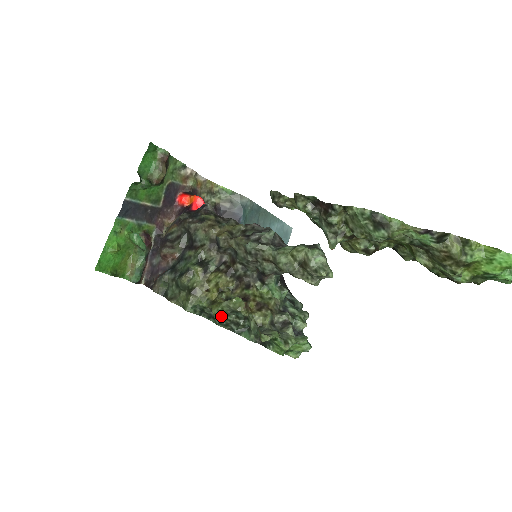
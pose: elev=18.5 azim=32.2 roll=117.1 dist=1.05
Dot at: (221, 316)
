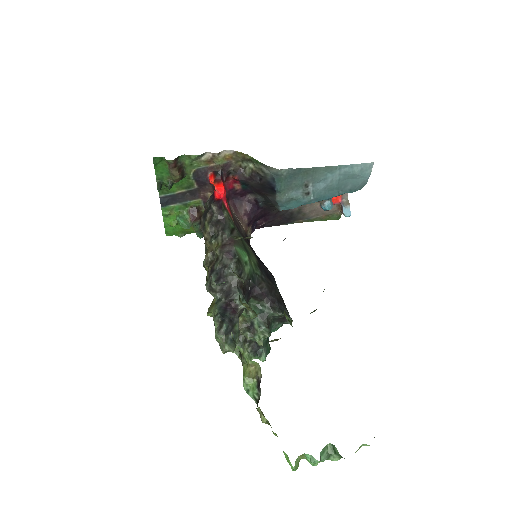
Dot at: occluded
